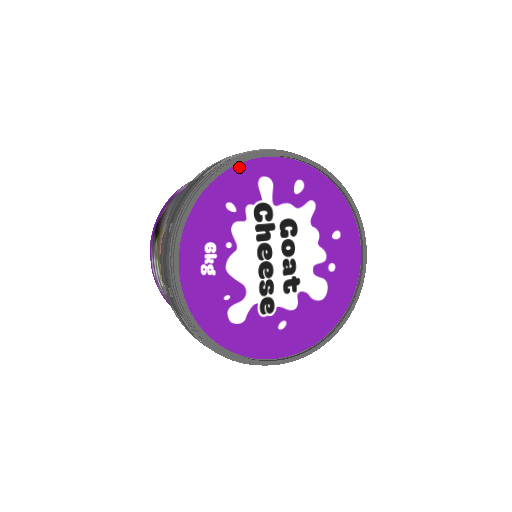
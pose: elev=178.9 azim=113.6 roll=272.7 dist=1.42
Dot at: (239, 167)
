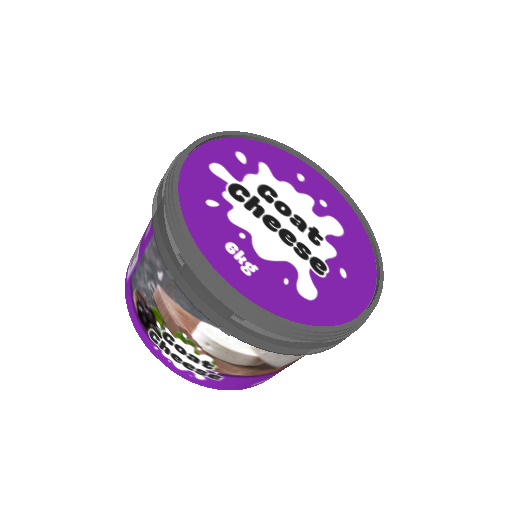
Dot at: (185, 167)
